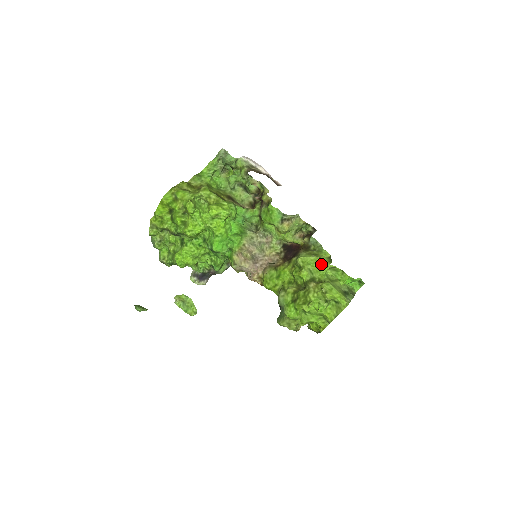
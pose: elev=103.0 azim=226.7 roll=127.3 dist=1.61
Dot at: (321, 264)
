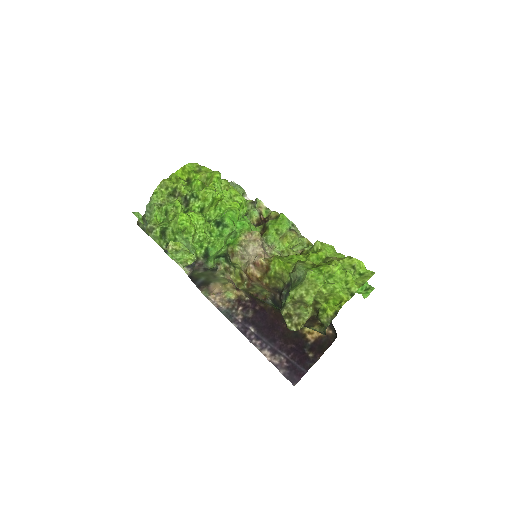
Dot at: (337, 253)
